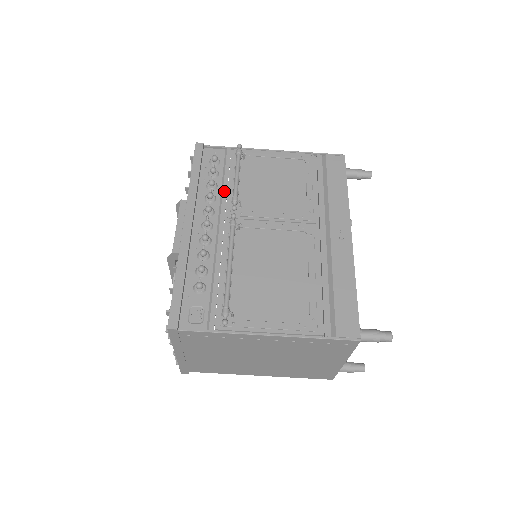
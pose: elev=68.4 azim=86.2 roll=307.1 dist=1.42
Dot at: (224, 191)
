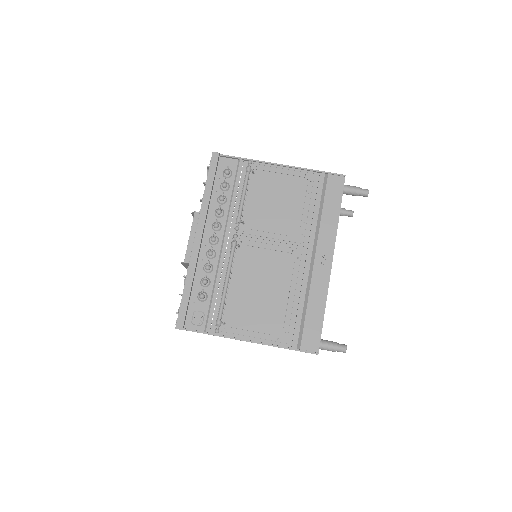
Dot at: (232, 206)
